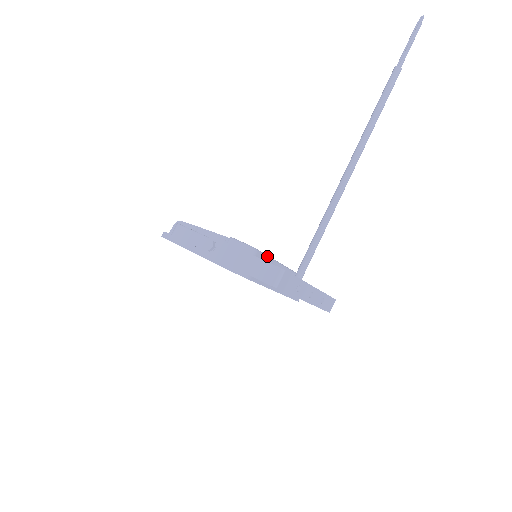
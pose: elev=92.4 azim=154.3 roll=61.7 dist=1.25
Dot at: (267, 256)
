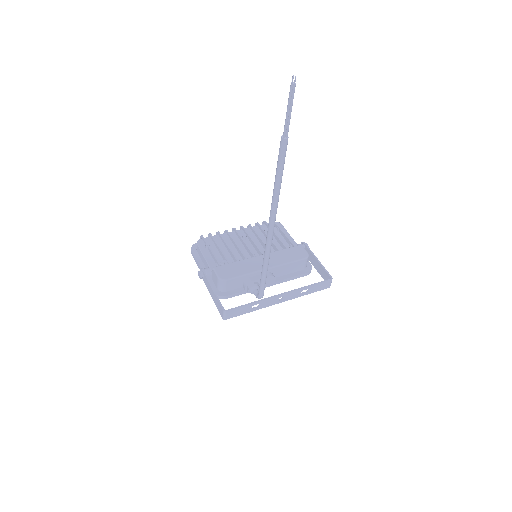
Dot at: (242, 276)
